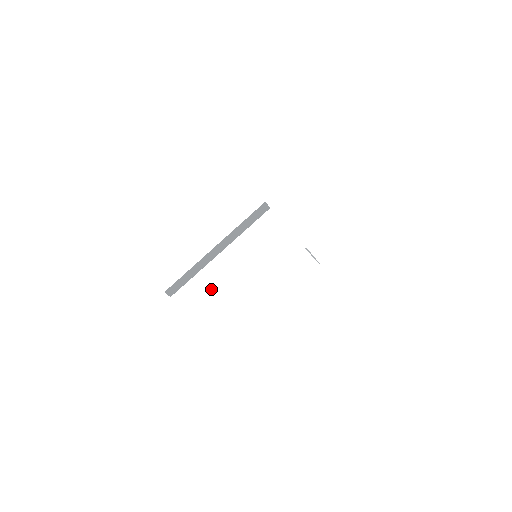
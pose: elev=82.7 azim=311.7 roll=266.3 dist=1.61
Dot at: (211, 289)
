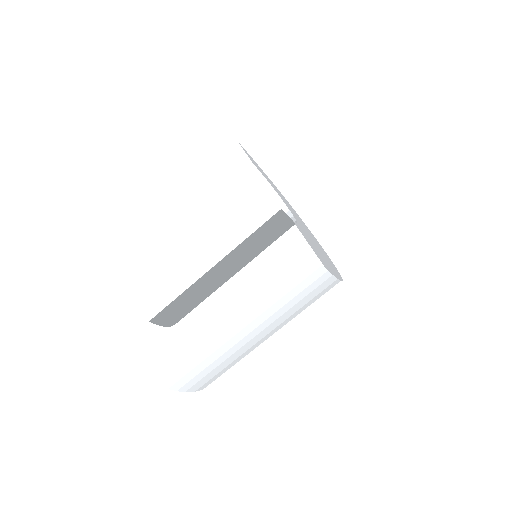
Dot at: (229, 349)
